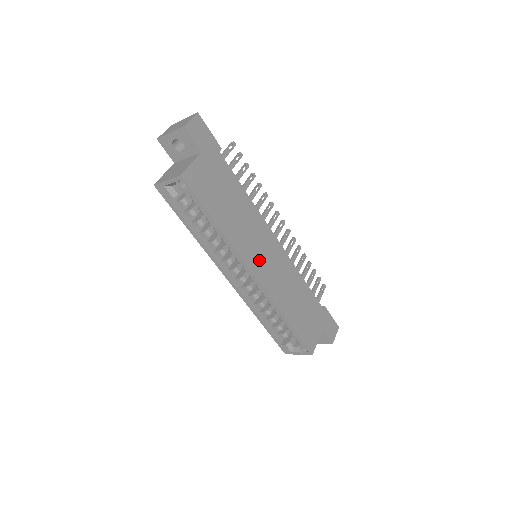
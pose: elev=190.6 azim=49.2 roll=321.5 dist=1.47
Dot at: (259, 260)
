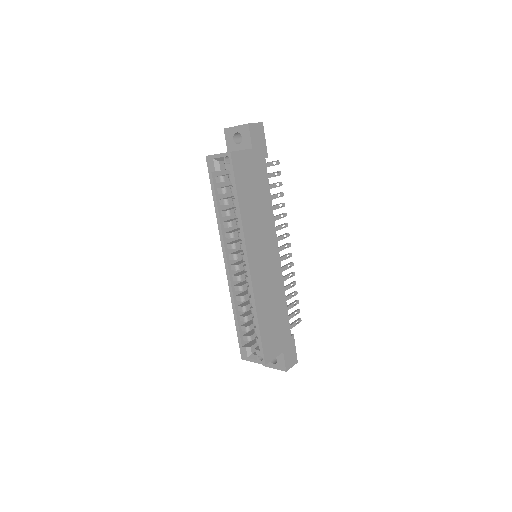
Dot at: (258, 255)
